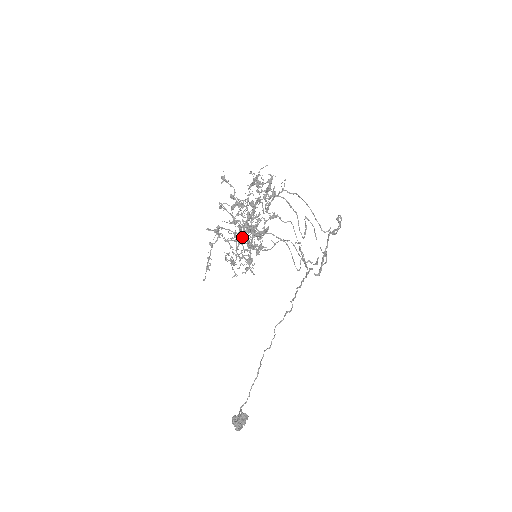
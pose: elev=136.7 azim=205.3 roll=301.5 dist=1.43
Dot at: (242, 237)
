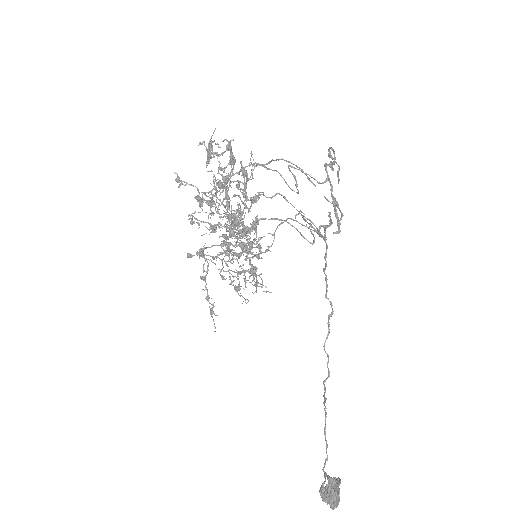
Dot at: occluded
